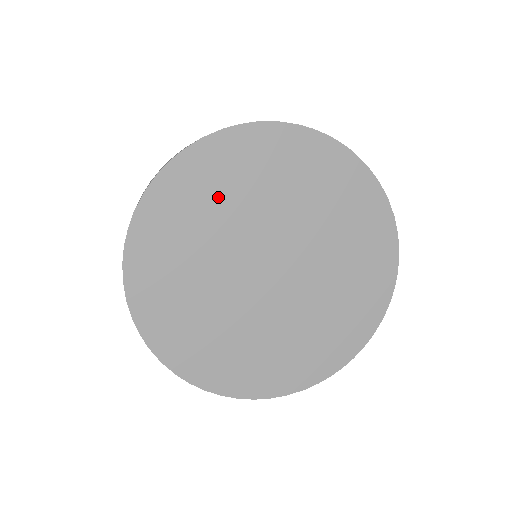
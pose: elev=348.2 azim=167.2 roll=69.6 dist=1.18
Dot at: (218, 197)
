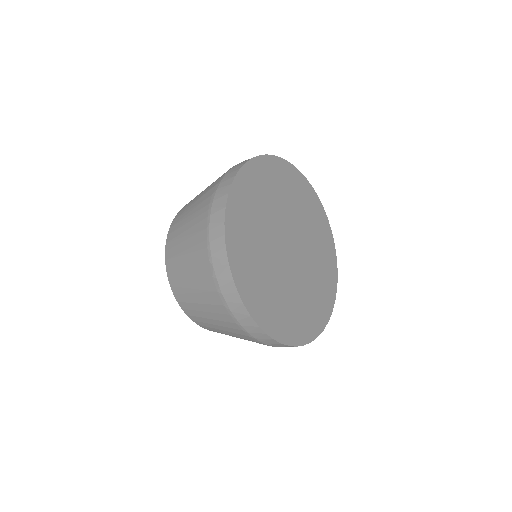
Dot at: (279, 190)
